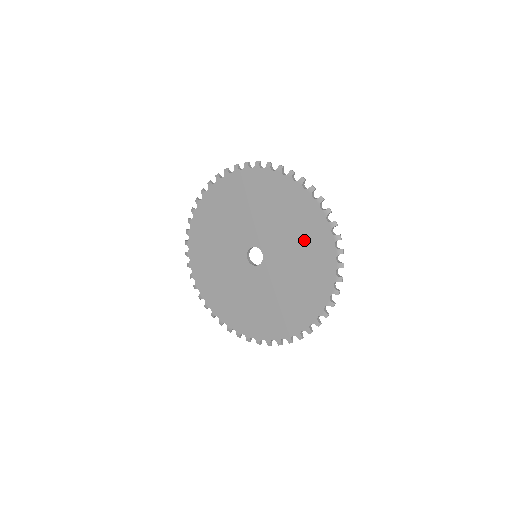
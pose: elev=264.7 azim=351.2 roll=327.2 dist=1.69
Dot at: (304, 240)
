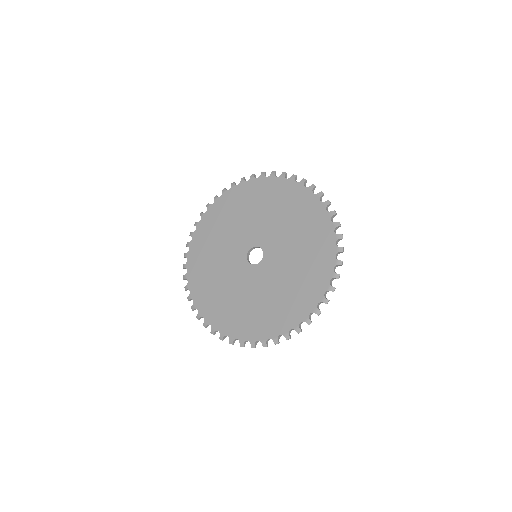
Dot at: (306, 263)
